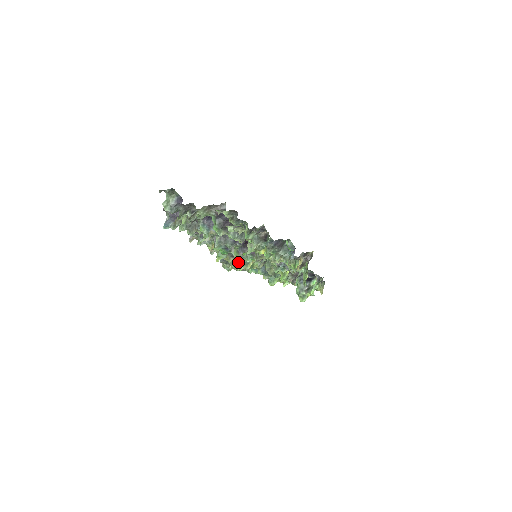
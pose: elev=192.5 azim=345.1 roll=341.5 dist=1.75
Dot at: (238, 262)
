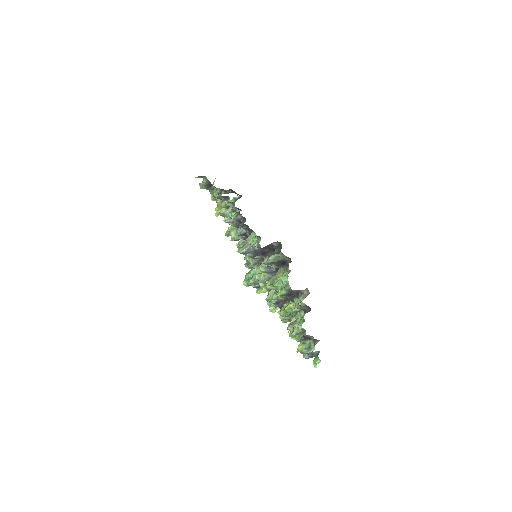
Dot at: (233, 234)
